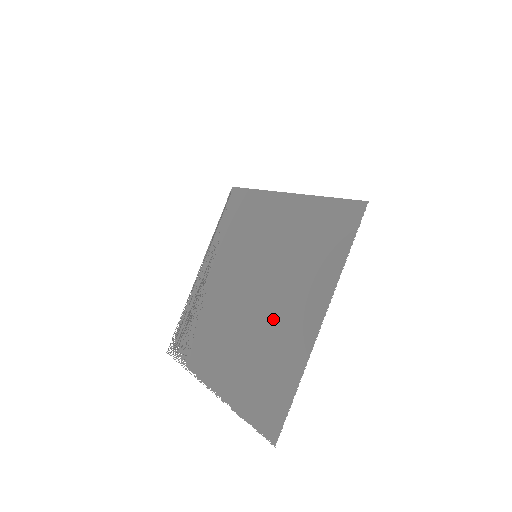
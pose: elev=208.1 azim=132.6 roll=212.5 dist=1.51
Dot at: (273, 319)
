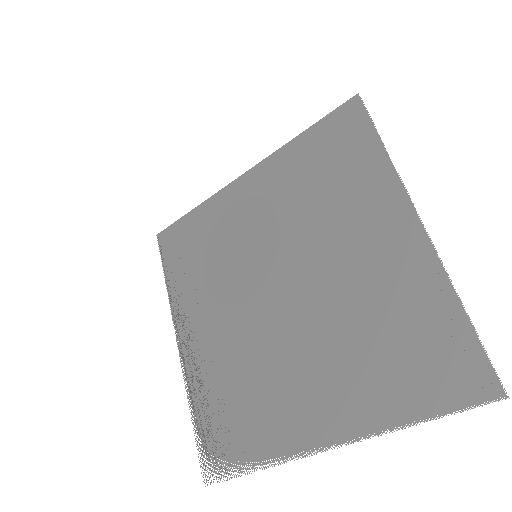
Dot at: (347, 282)
